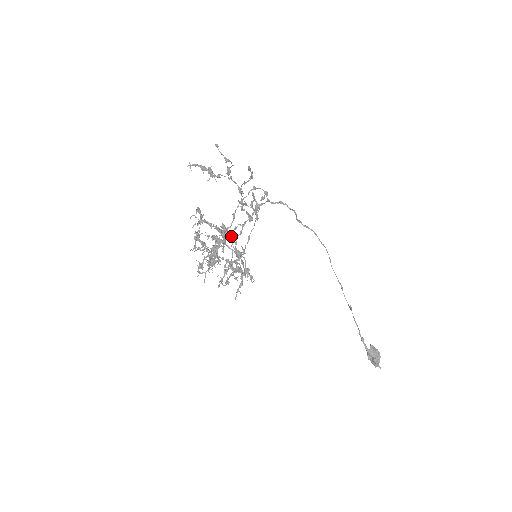
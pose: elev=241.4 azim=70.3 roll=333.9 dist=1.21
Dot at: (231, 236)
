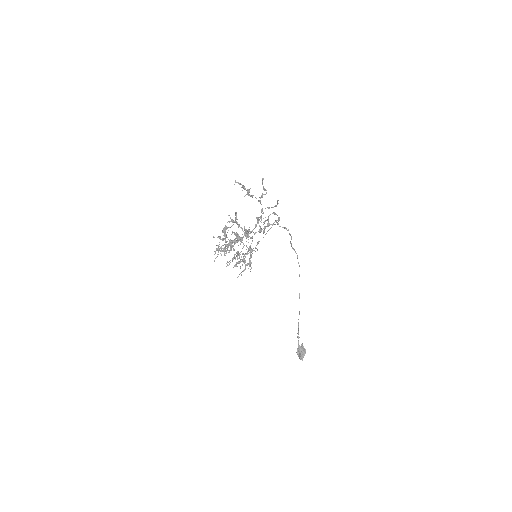
Dot at: (251, 238)
